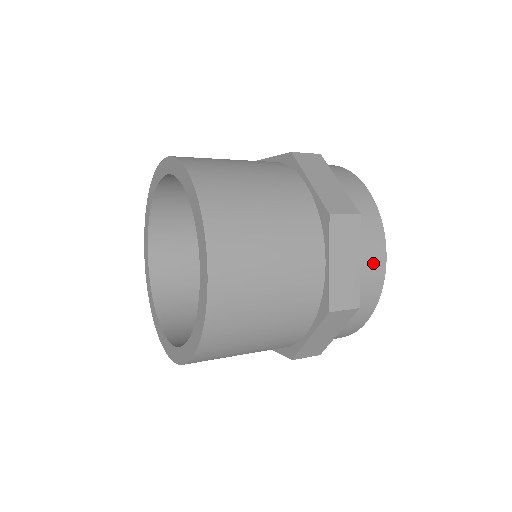
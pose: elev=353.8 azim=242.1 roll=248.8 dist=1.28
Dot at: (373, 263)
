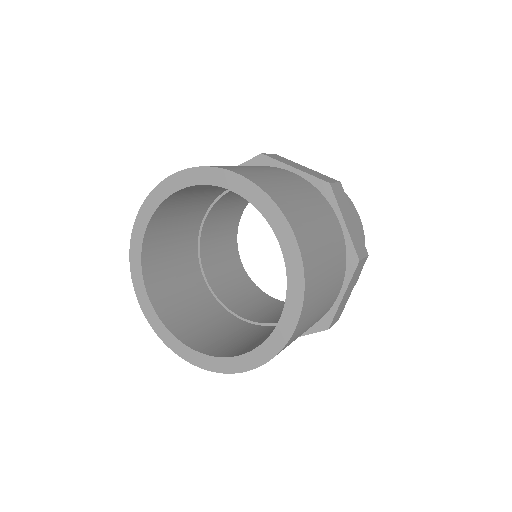
Dot at: occluded
